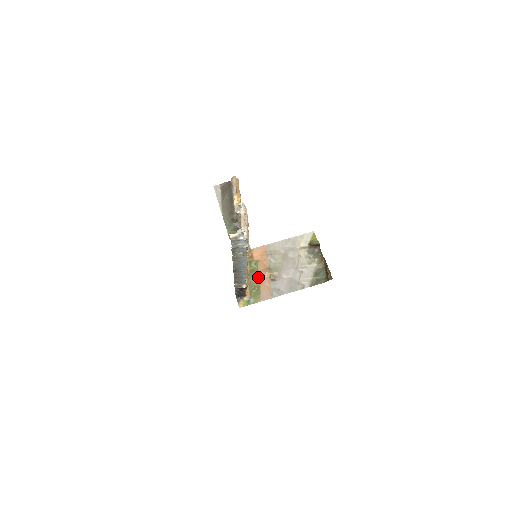
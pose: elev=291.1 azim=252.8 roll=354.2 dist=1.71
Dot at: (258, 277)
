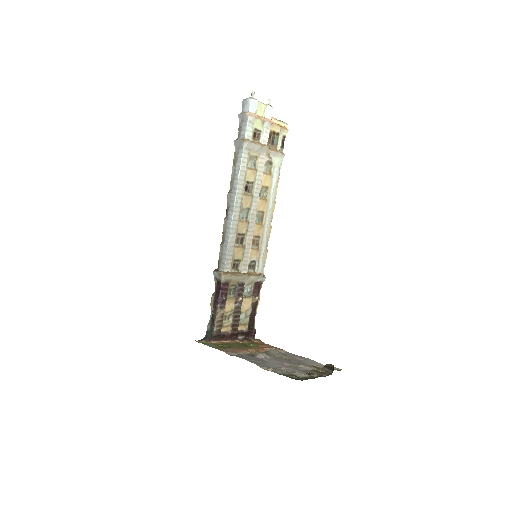
Dot at: (242, 347)
